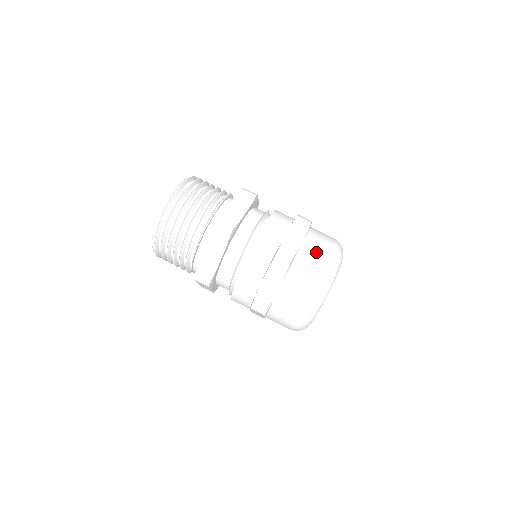
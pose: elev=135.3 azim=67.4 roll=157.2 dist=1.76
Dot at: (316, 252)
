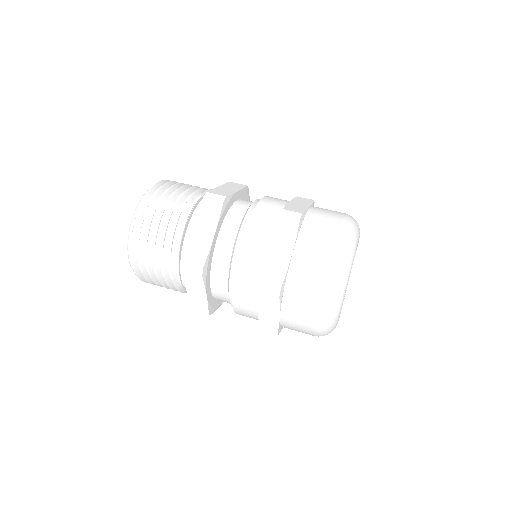
Dot at: (328, 213)
